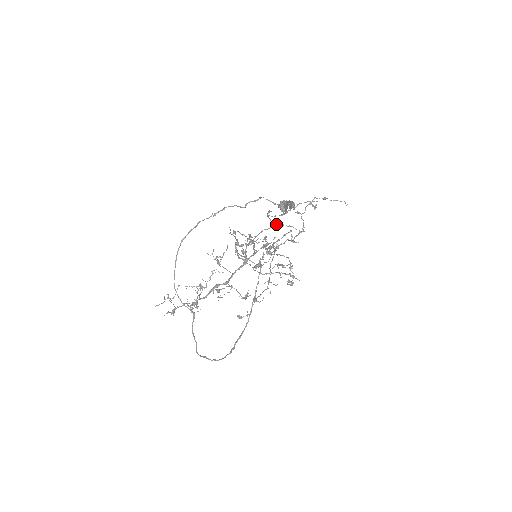
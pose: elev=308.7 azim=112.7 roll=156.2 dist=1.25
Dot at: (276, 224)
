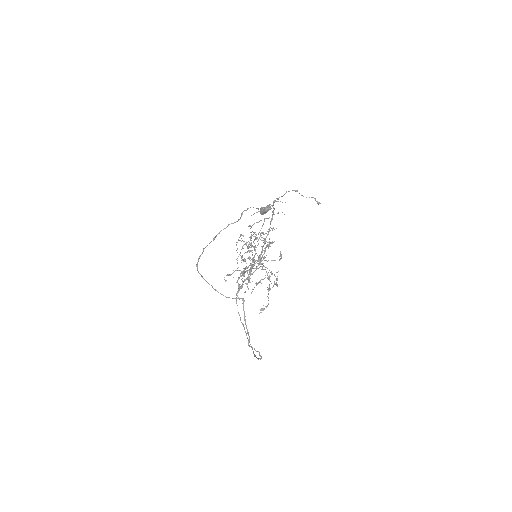
Dot at: (268, 218)
